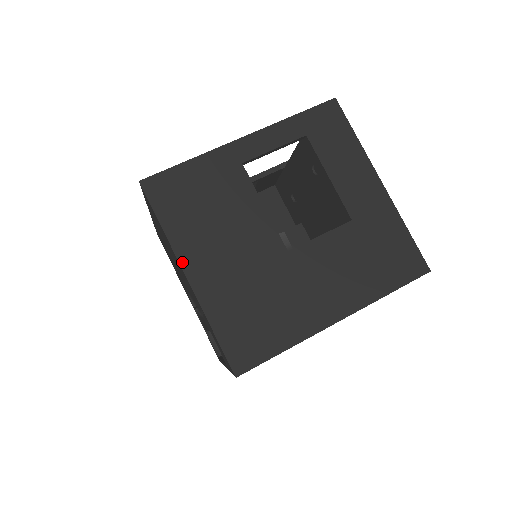
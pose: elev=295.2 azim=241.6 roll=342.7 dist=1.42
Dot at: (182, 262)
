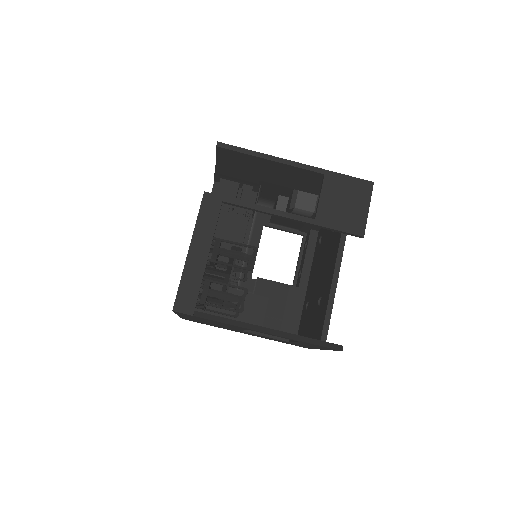
Dot at: (179, 315)
